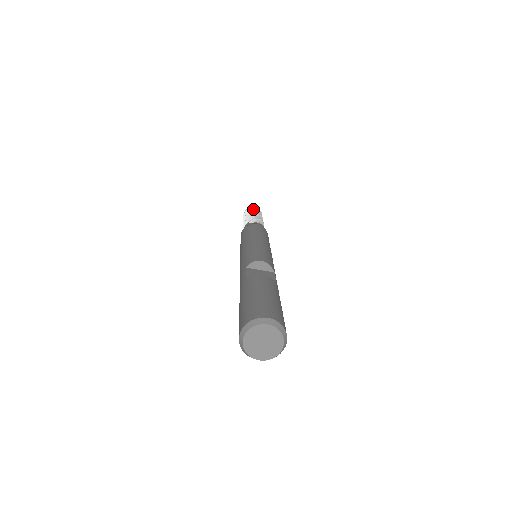
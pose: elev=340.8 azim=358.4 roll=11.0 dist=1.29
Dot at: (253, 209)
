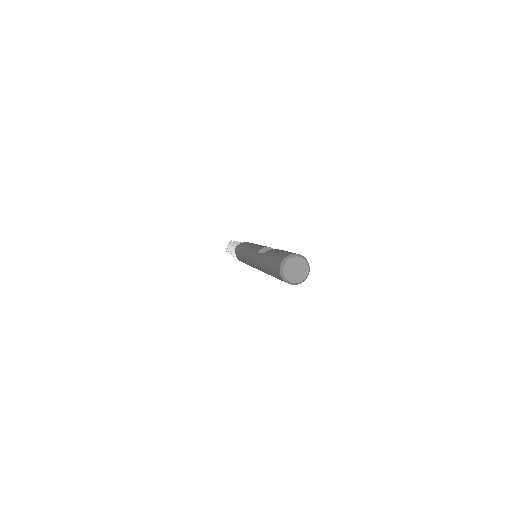
Dot at: (234, 241)
